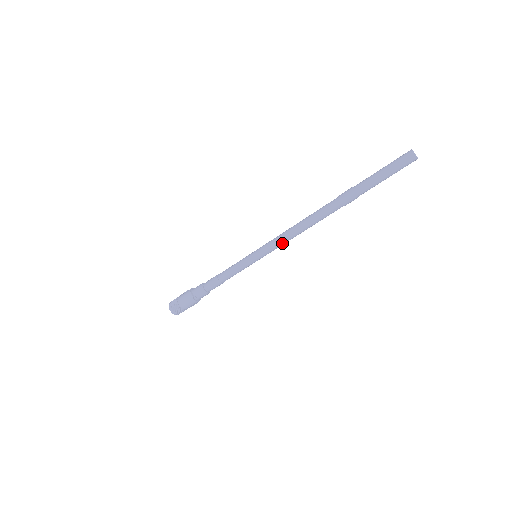
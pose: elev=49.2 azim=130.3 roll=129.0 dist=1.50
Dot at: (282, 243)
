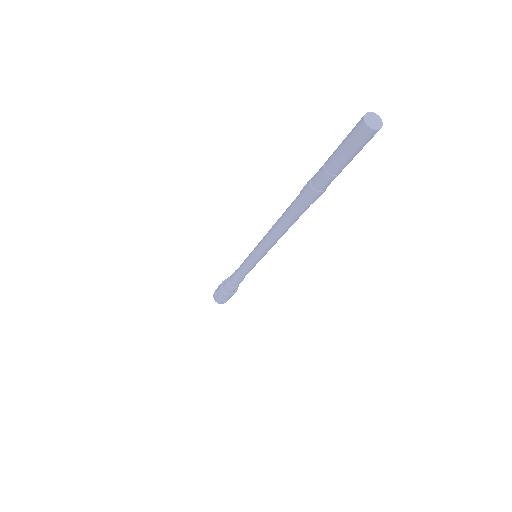
Dot at: (266, 244)
